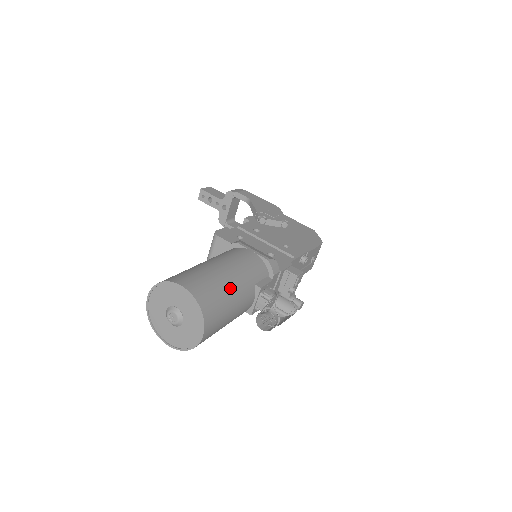
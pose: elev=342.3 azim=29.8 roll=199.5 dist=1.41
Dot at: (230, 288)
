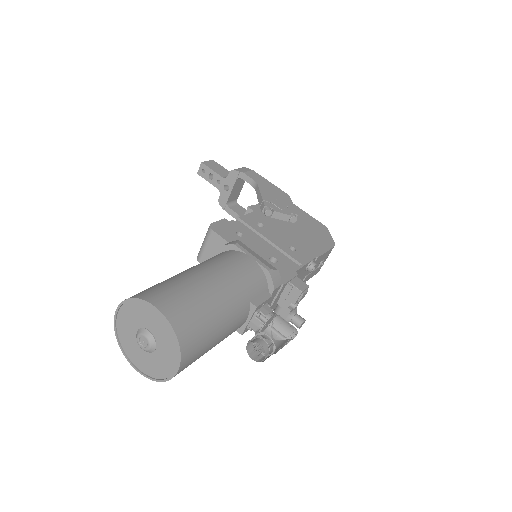
Dot at: (218, 309)
